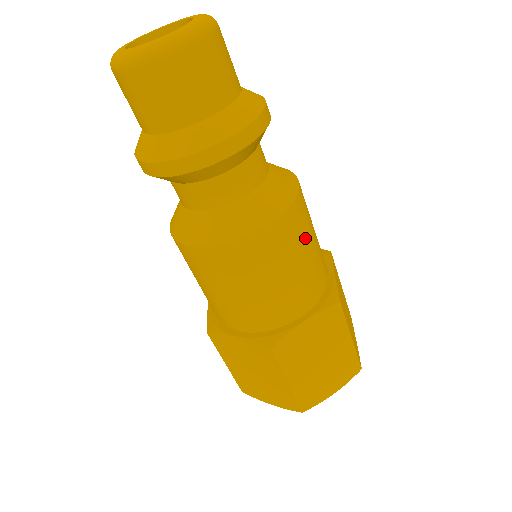
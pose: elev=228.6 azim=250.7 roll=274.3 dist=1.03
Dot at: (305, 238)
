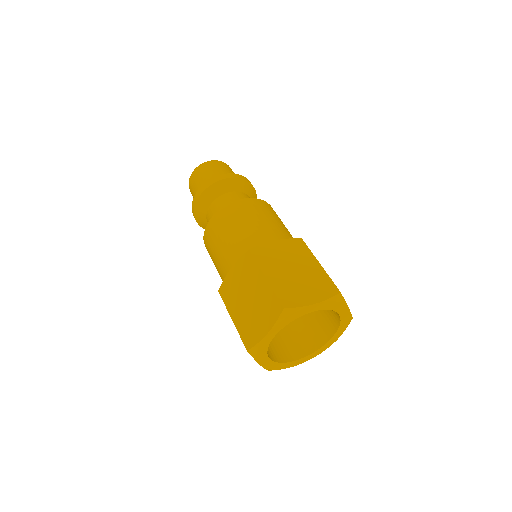
Dot at: (273, 216)
